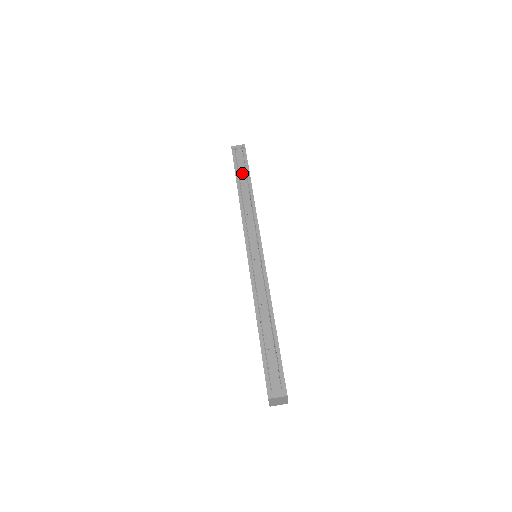
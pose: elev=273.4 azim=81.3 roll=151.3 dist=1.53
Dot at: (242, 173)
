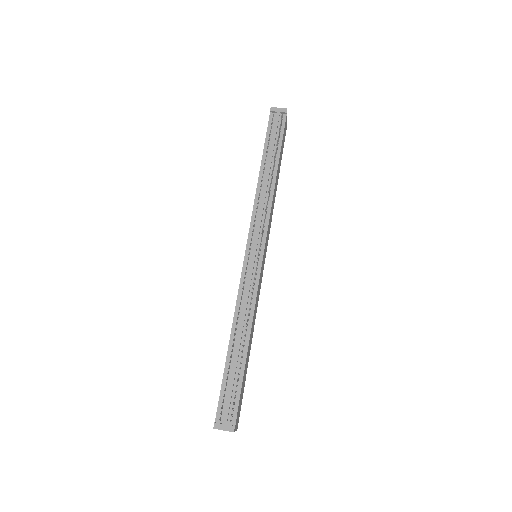
Dot at: (272, 148)
